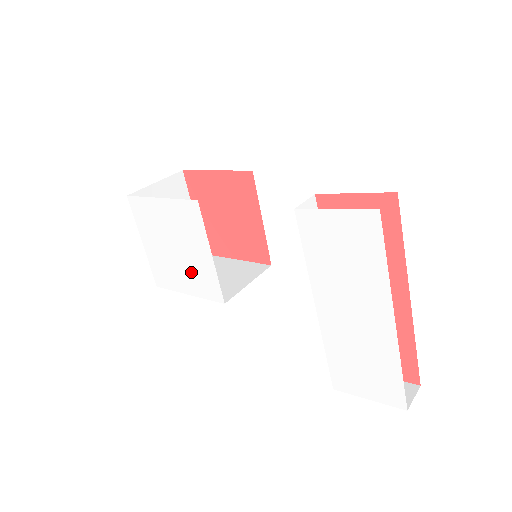
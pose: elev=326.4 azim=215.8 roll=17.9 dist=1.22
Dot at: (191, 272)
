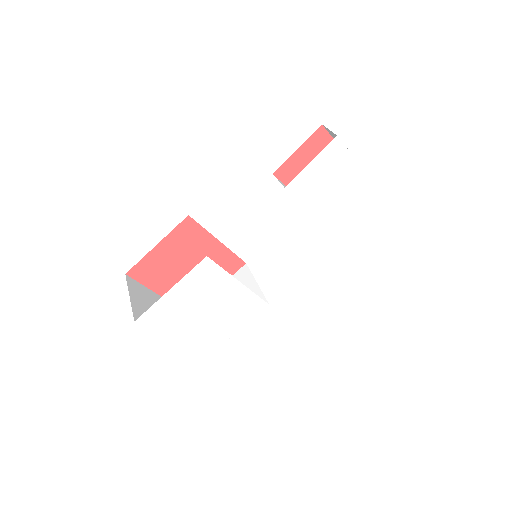
Dot at: (229, 314)
